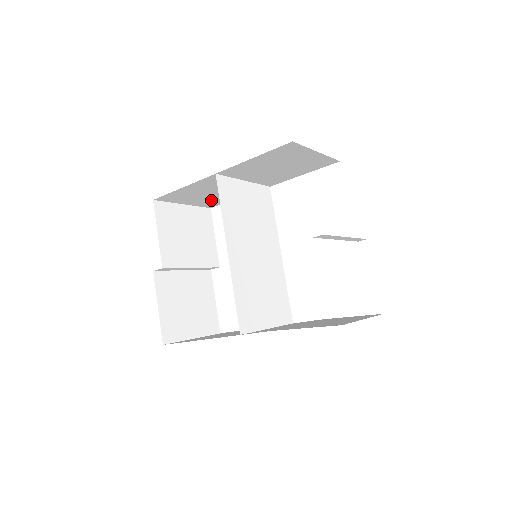
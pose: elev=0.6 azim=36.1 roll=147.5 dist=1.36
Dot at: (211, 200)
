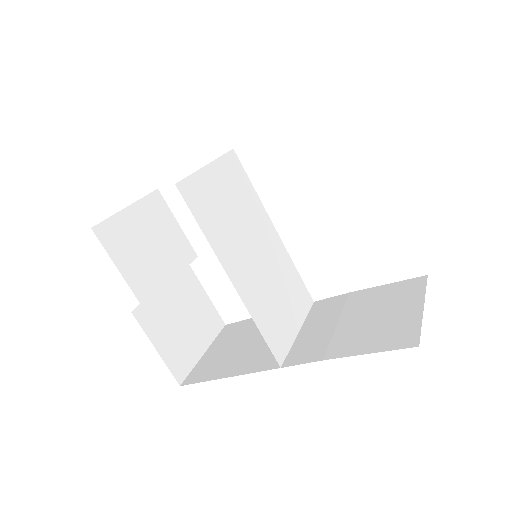
Dot at: occluded
